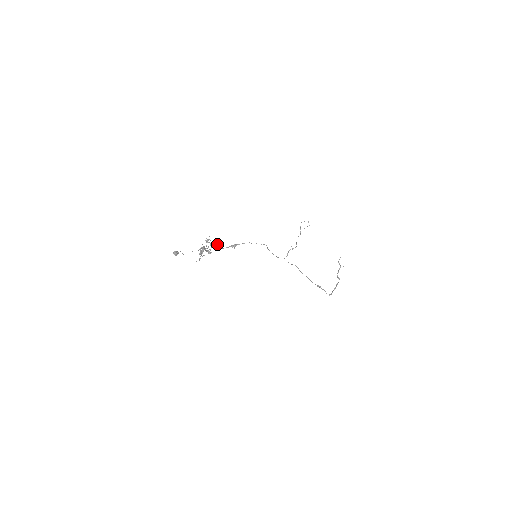
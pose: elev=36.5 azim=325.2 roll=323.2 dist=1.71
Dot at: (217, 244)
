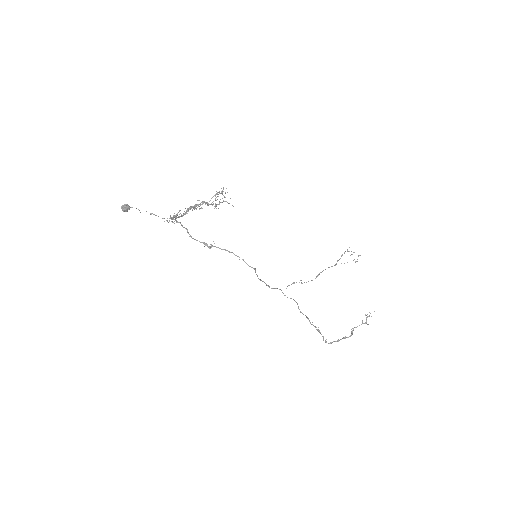
Dot at: occluded
